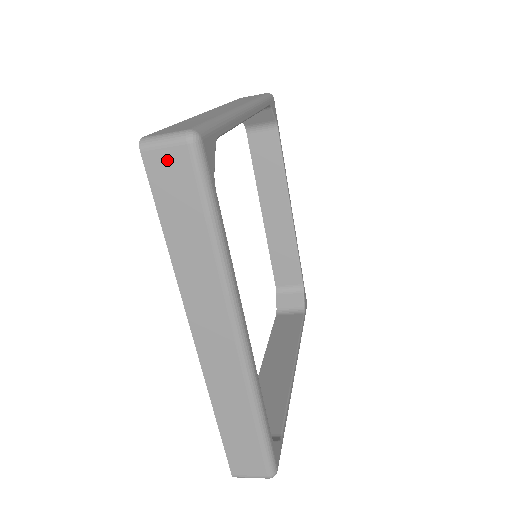
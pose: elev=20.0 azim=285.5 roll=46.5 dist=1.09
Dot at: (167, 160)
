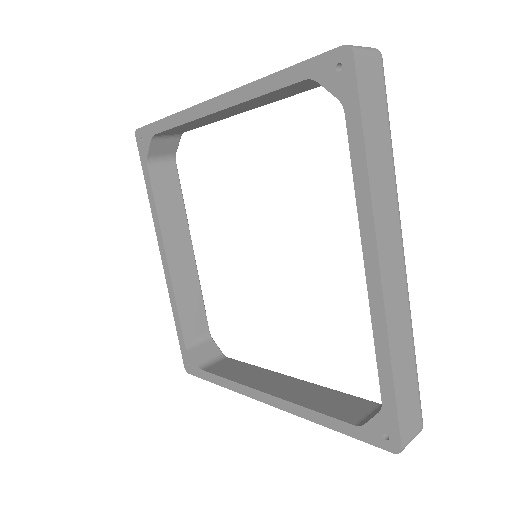
Dot at: occluded
